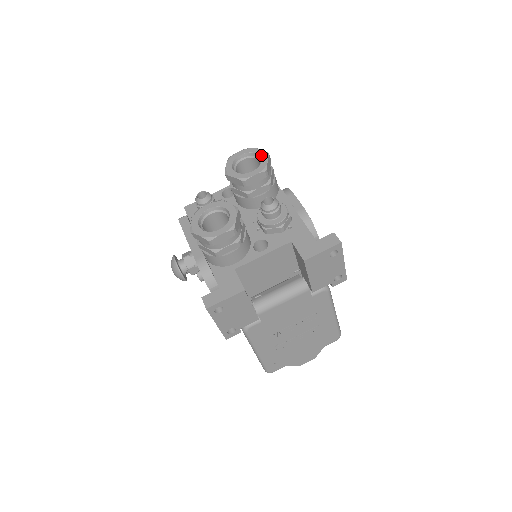
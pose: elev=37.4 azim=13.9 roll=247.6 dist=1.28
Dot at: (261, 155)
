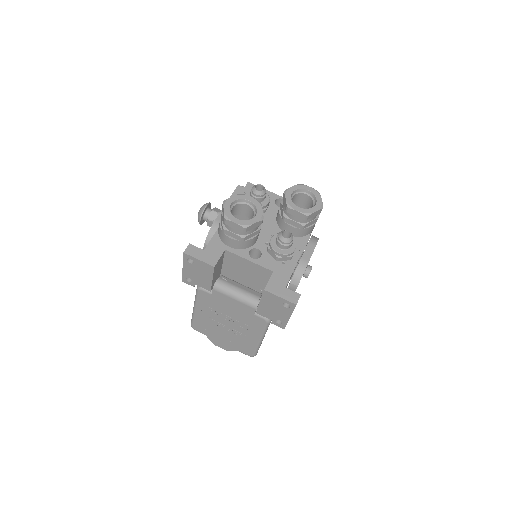
Dot at: (317, 204)
